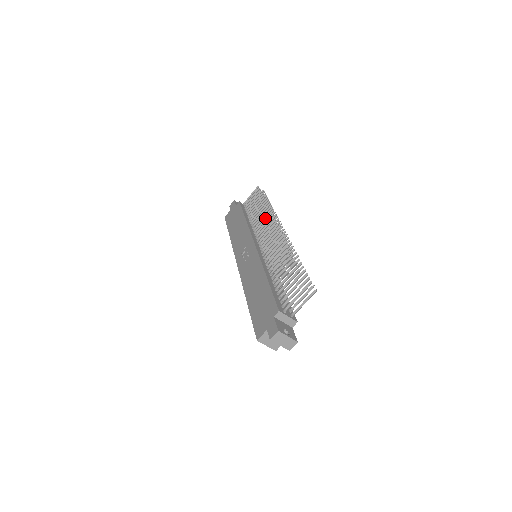
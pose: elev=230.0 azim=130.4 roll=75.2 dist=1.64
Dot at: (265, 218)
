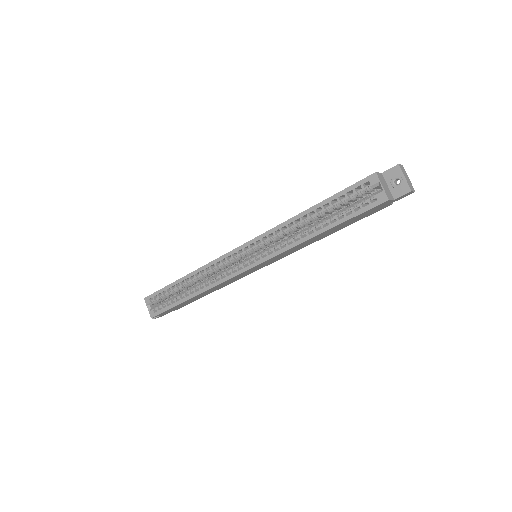
Dot at: occluded
